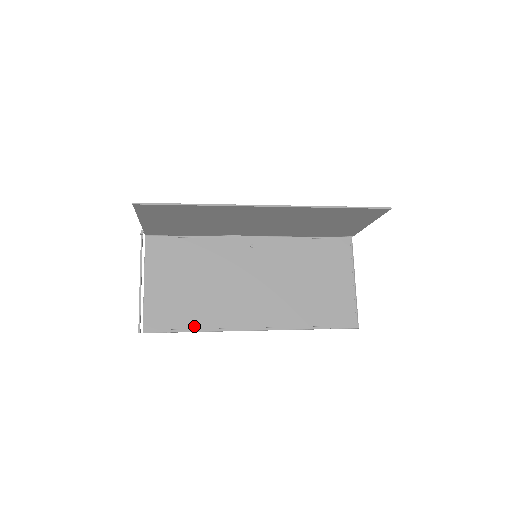
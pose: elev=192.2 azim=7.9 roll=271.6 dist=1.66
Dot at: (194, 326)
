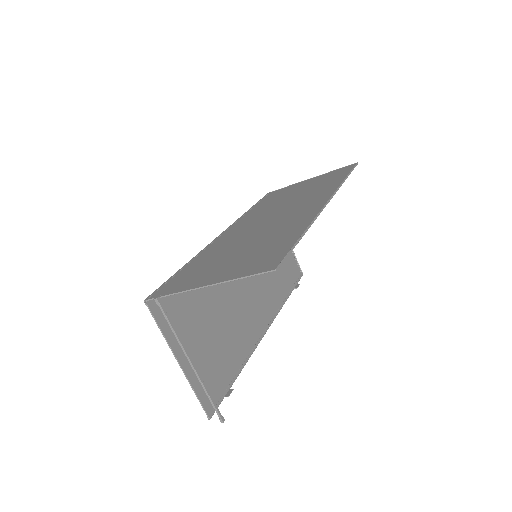
Dot at: (236, 368)
